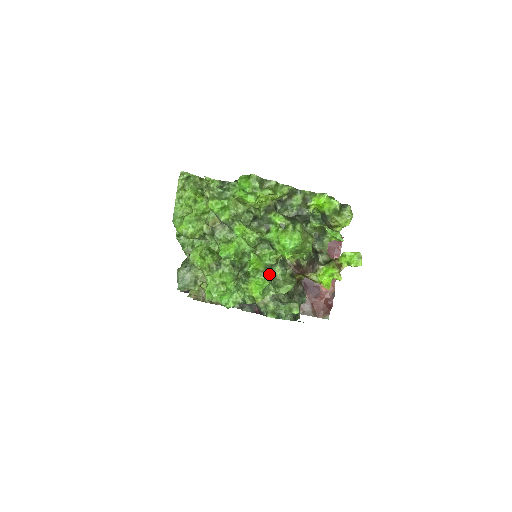
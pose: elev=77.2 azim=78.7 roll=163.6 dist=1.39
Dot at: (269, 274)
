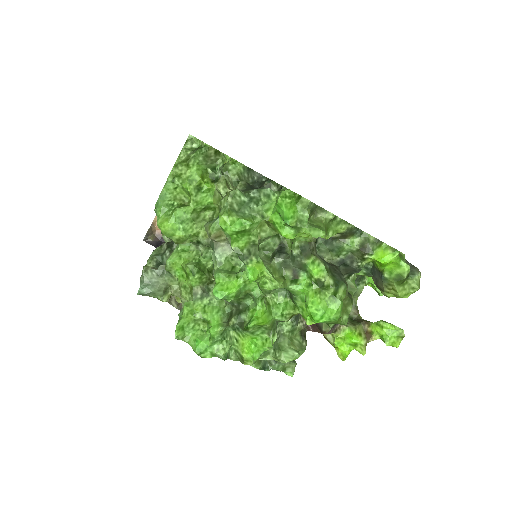
Dot at: (274, 334)
